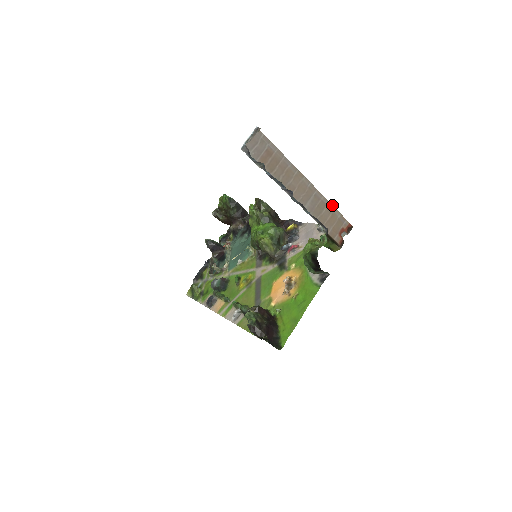
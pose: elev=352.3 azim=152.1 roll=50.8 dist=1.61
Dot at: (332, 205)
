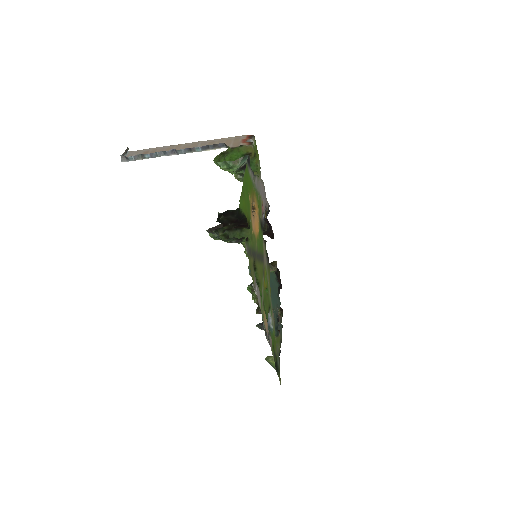
Dot at: (221, 139)
